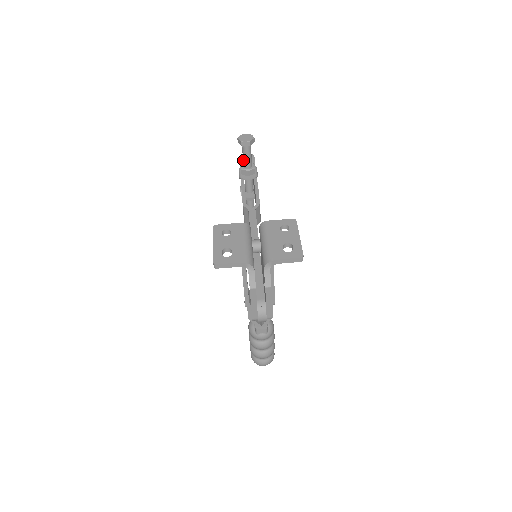
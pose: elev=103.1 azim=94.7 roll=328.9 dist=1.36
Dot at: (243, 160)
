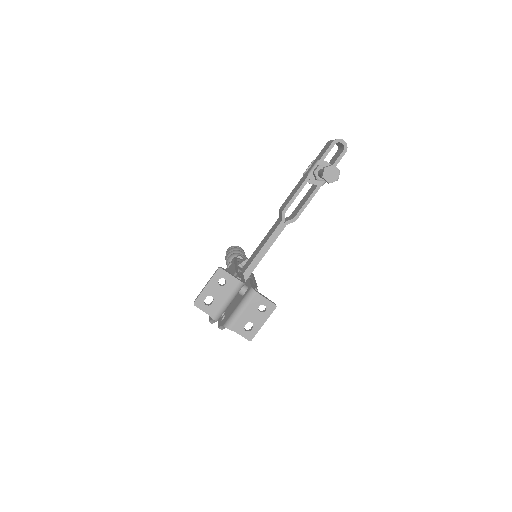
Dot at: (320, 172)
